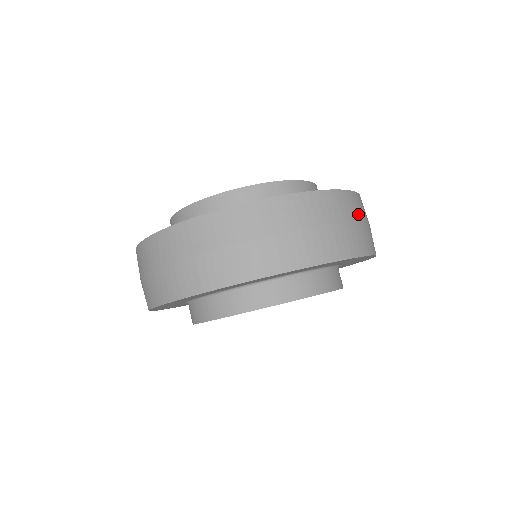
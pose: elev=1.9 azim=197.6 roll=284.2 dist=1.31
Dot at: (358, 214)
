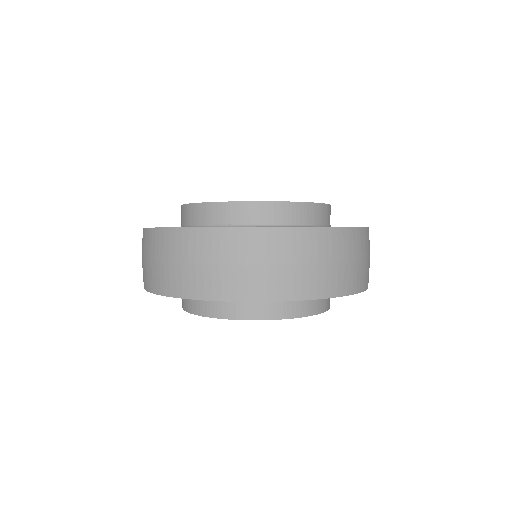
Dot at: (283, 255)
